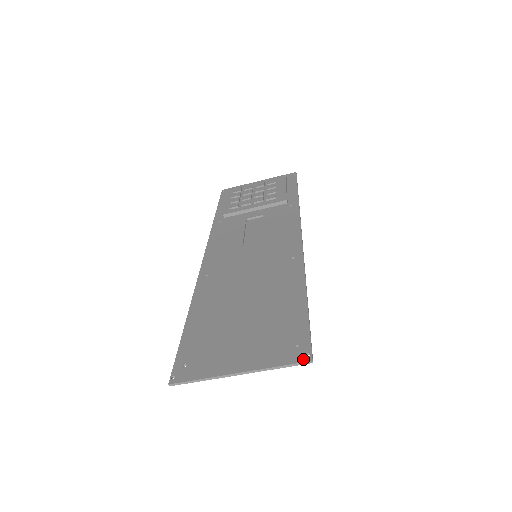
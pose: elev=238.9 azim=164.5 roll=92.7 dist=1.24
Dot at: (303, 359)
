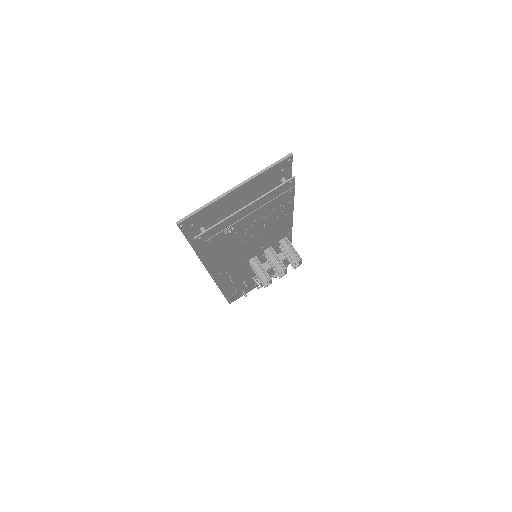
Dot at: (284, 158)
